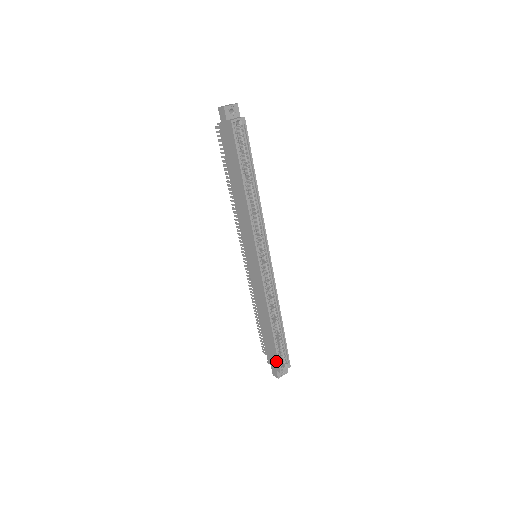
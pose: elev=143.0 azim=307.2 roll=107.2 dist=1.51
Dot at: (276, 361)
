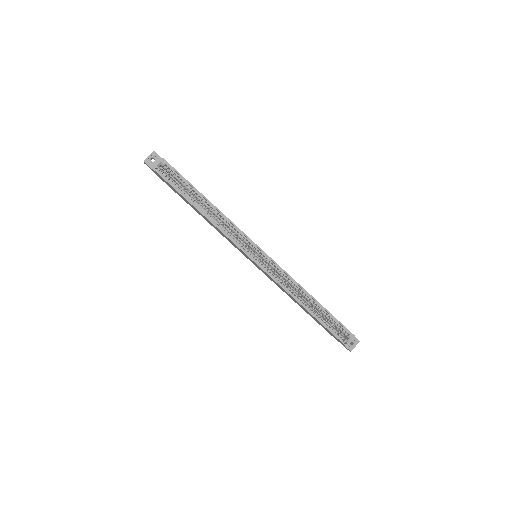
Dot at: (335, 337)
